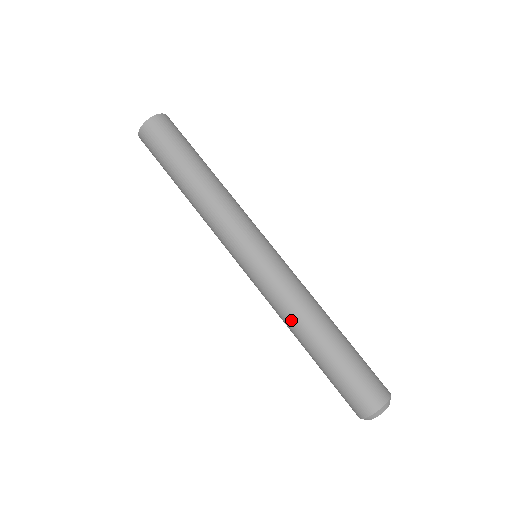
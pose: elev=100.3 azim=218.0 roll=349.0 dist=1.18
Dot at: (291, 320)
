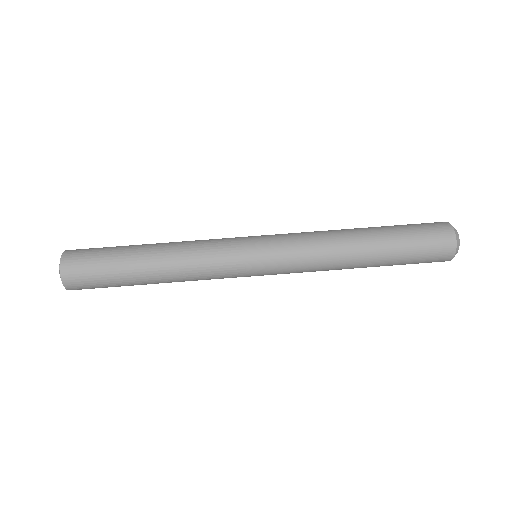
Dot at: (335, 263)
